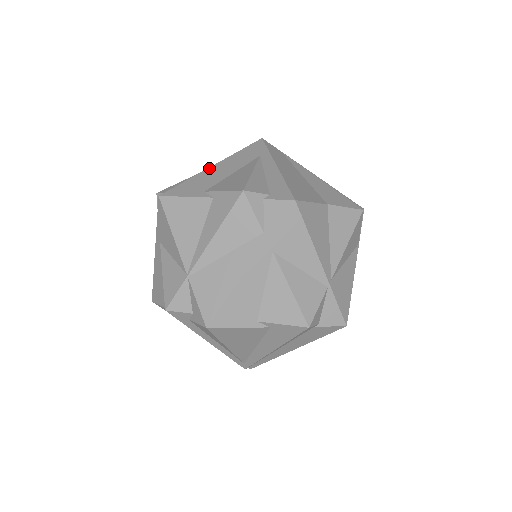
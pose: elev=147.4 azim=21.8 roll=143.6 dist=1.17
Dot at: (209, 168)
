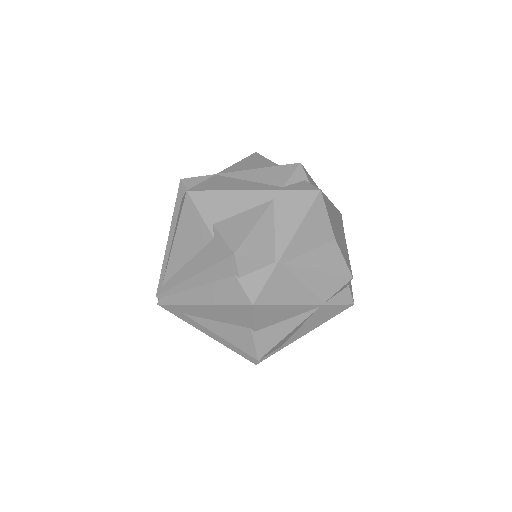
Dot at: occluded
